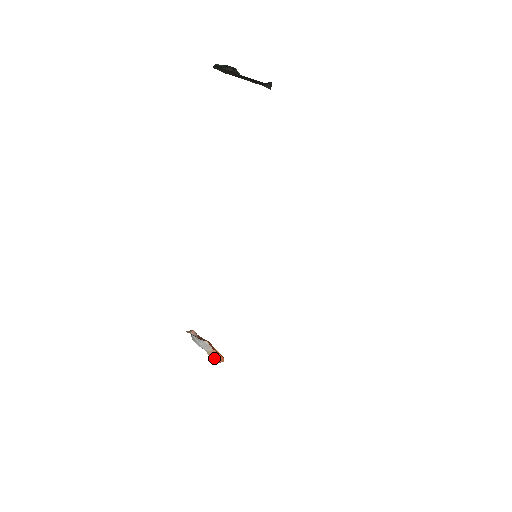
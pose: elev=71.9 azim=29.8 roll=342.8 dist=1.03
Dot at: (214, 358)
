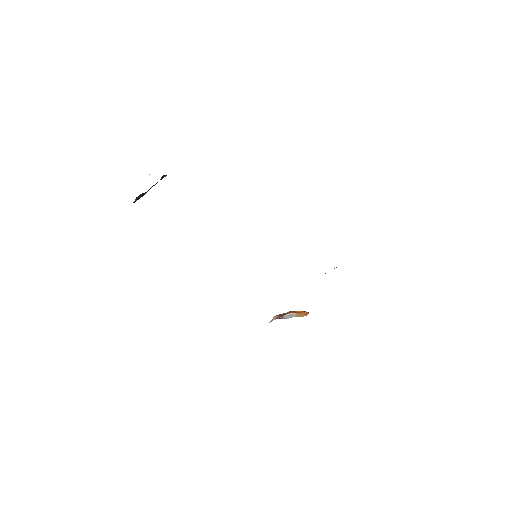
Dot at: (302, 316)
